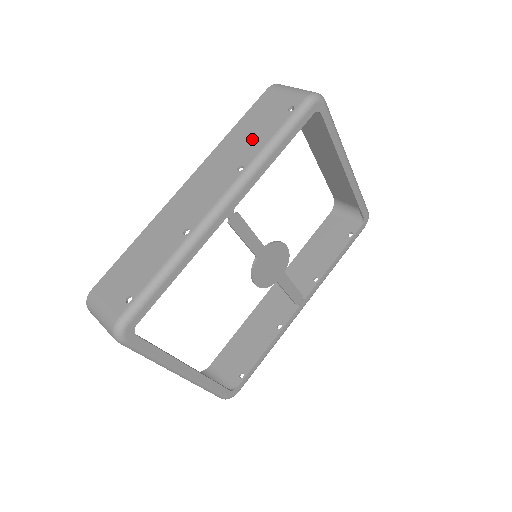
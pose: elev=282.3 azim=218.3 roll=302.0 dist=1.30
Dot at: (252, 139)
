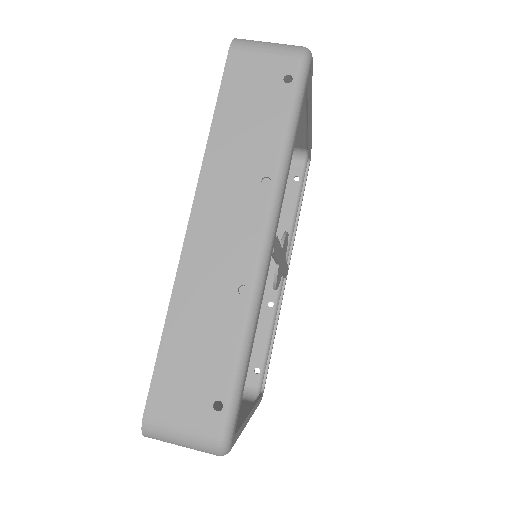
Dot at: (256, 134)
